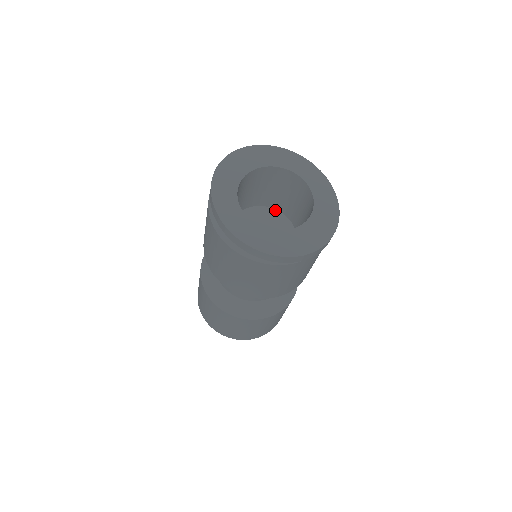
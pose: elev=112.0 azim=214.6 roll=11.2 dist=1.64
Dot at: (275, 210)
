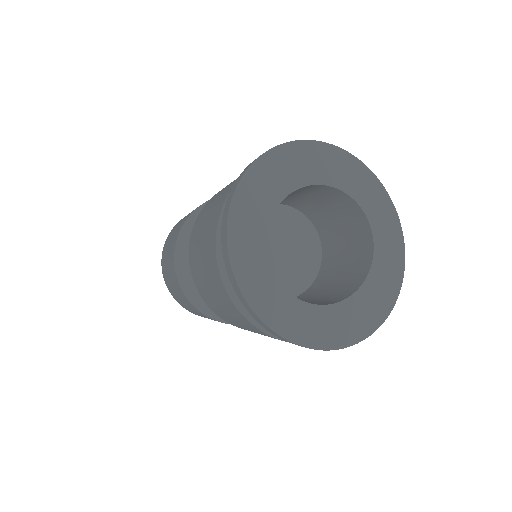
Dot at: (299, 213)
